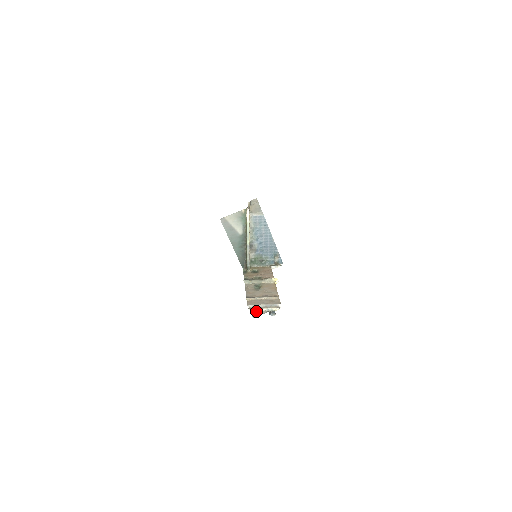
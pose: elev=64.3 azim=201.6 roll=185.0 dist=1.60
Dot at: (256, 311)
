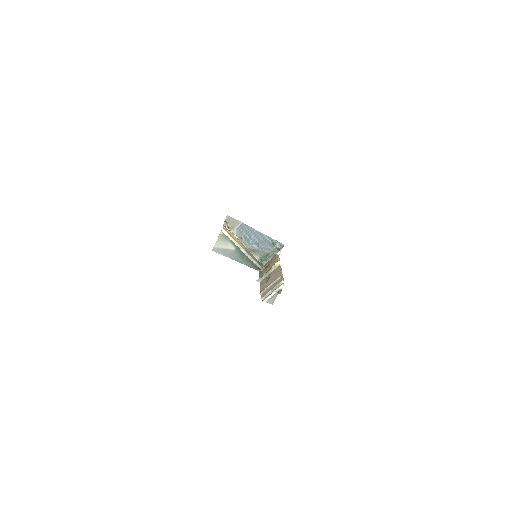
Dot at: (270, 299)
